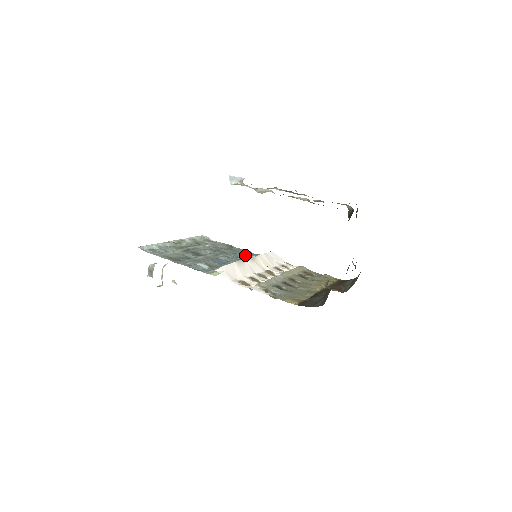
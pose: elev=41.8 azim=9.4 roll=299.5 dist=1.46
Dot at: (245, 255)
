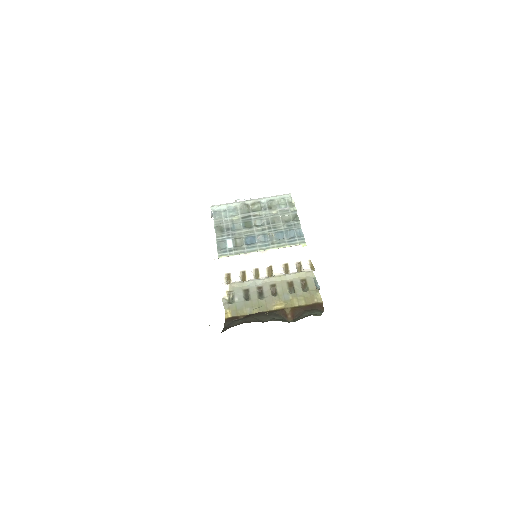
Dot at: (289, 235)
